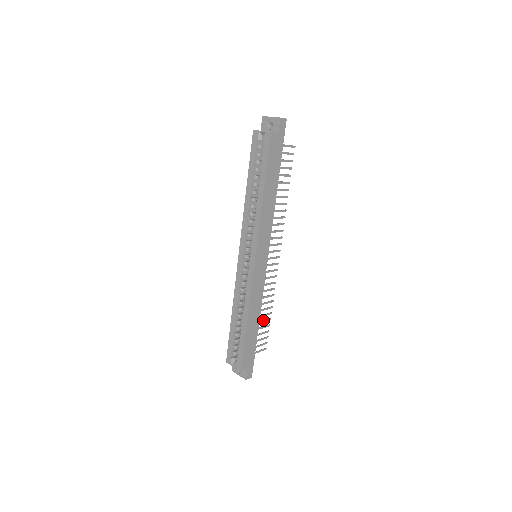
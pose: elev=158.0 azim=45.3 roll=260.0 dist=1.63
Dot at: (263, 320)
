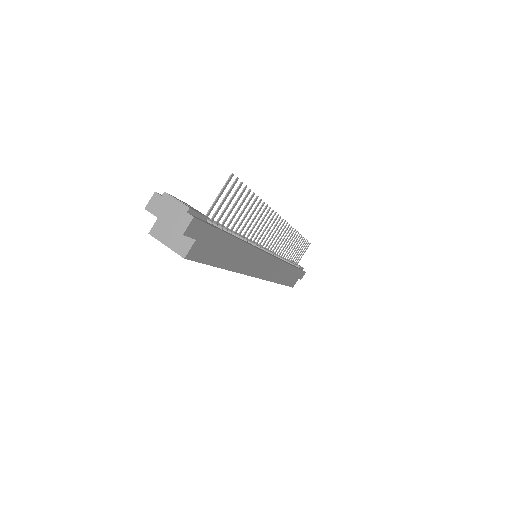
Dot at: (295, 248)
